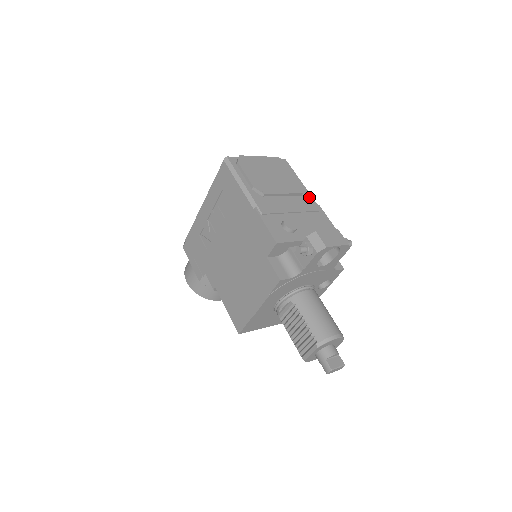
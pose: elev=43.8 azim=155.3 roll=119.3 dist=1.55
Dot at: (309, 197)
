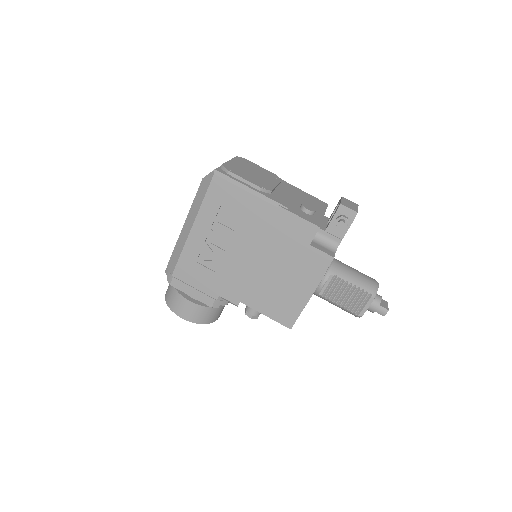
Dot at: (284, 182)
